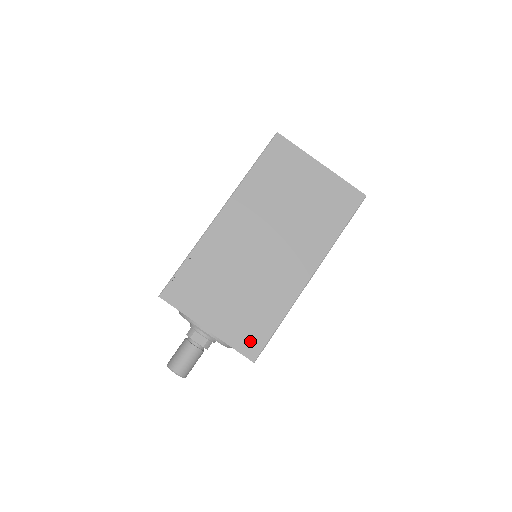
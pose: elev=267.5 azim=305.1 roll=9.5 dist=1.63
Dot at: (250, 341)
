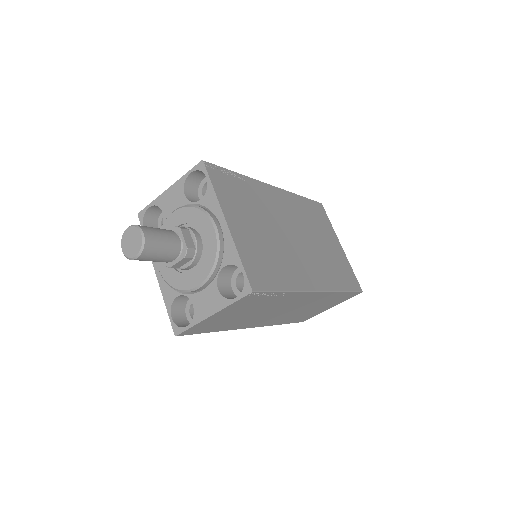
Dot at: (257, 273)
